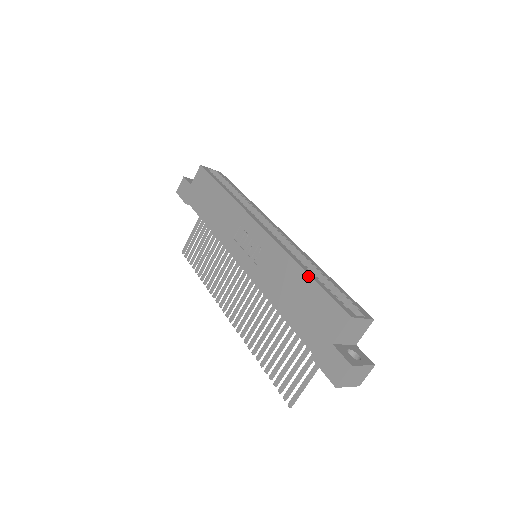
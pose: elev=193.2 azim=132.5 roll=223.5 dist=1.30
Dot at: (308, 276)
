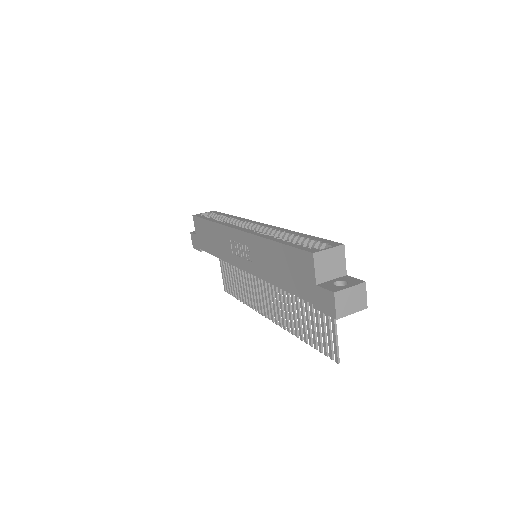
Dot at: (277, 244)
